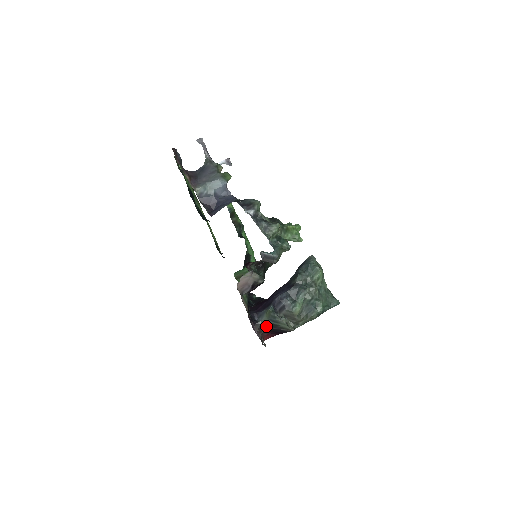
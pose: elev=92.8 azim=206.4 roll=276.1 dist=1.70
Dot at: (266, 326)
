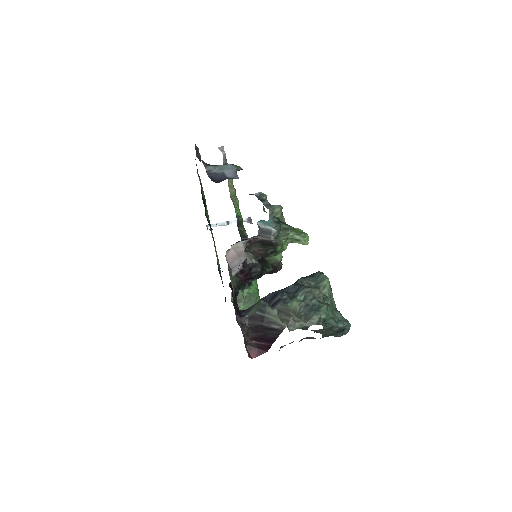
Dot at: (253, 321)
